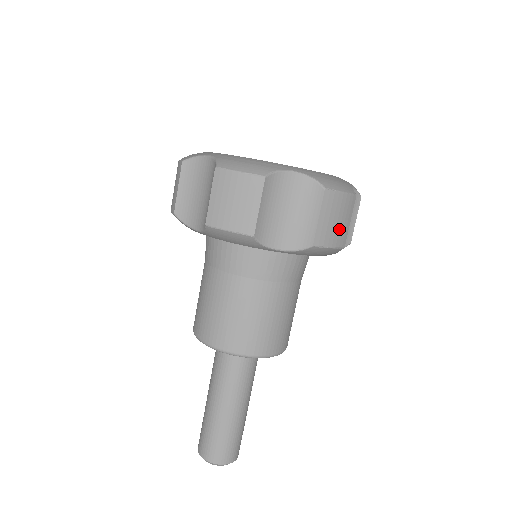
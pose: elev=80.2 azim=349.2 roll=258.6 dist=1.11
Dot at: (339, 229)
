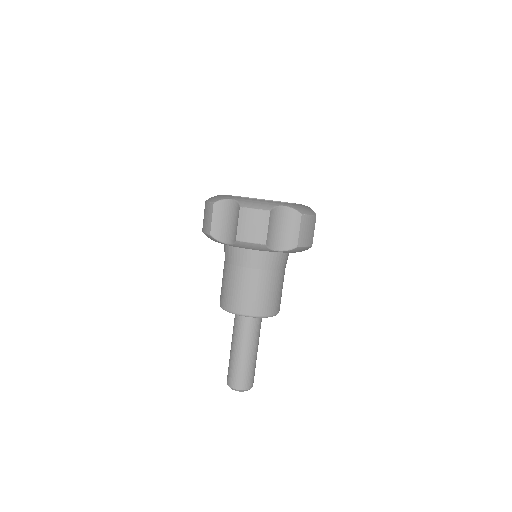
Dot at: (309, 236)
